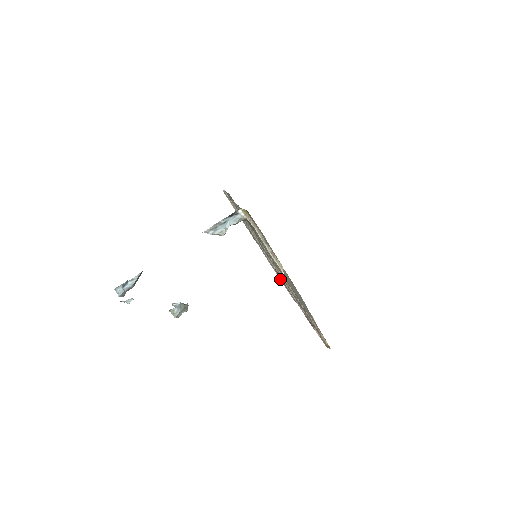
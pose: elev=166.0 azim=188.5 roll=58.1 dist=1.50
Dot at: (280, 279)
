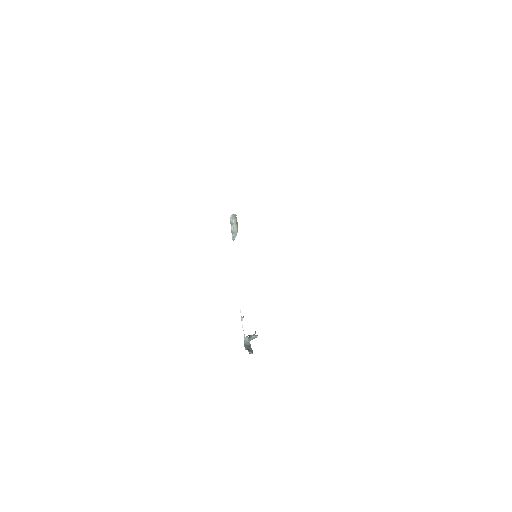
Dot at: occluded
